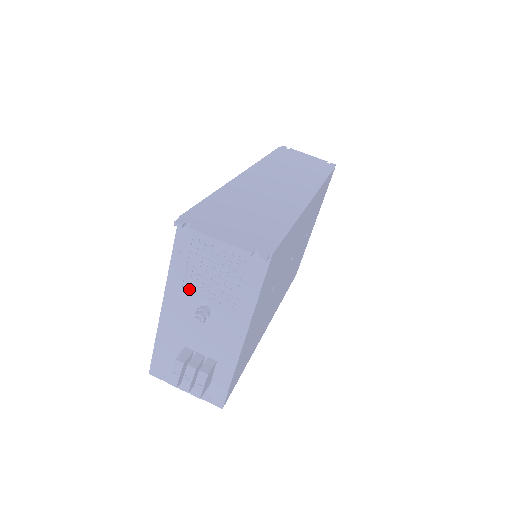
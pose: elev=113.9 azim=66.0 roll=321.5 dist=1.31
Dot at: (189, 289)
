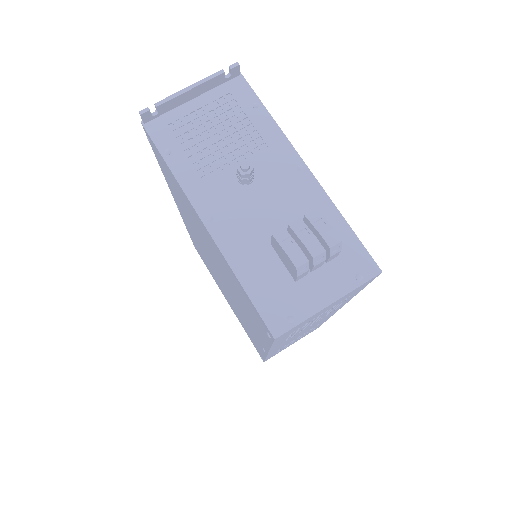
Dot at: (211, 177)
